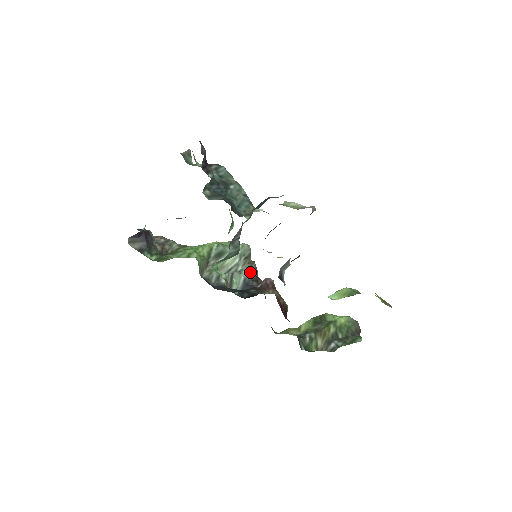
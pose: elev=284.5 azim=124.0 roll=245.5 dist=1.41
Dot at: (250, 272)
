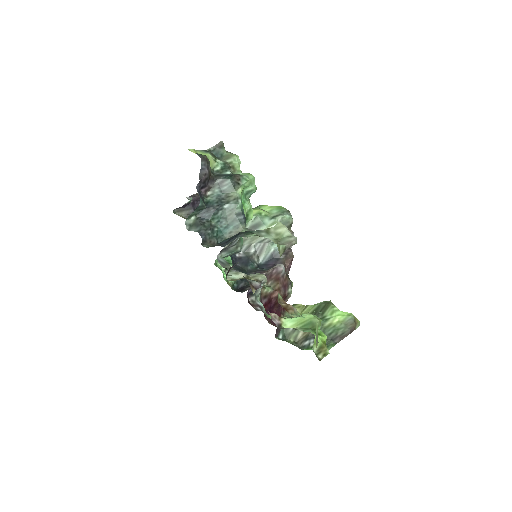
Dot at: occluded
